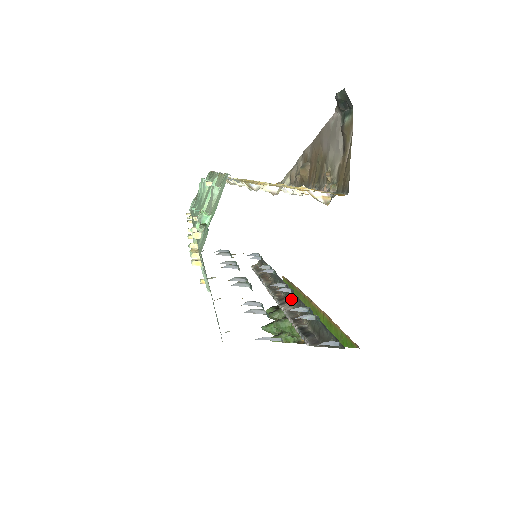
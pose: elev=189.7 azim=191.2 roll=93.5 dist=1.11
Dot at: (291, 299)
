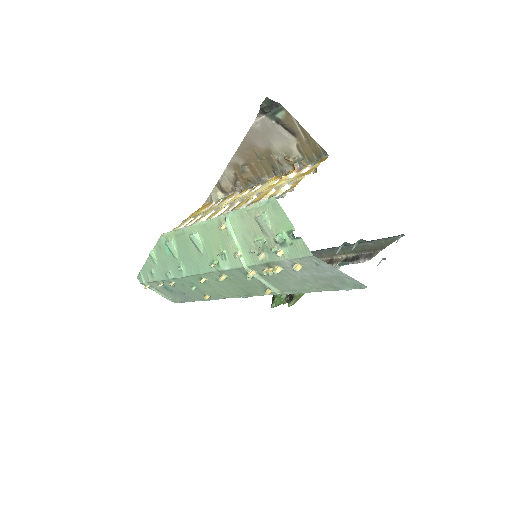
Dot at: occluded
